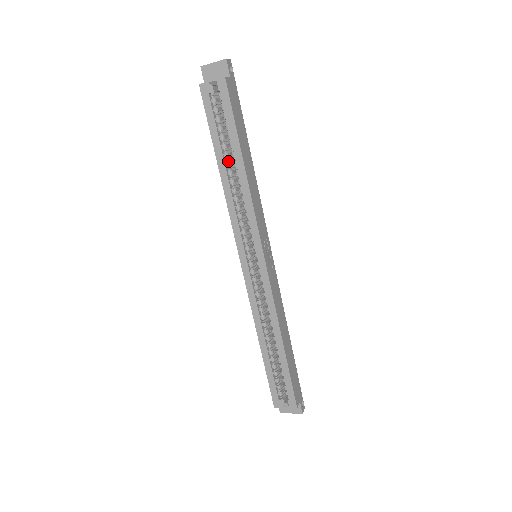
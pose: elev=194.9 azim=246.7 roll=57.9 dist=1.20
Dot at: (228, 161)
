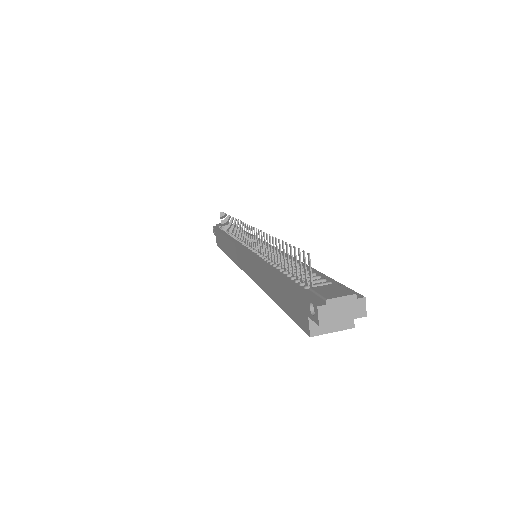
Dot at: occluded
